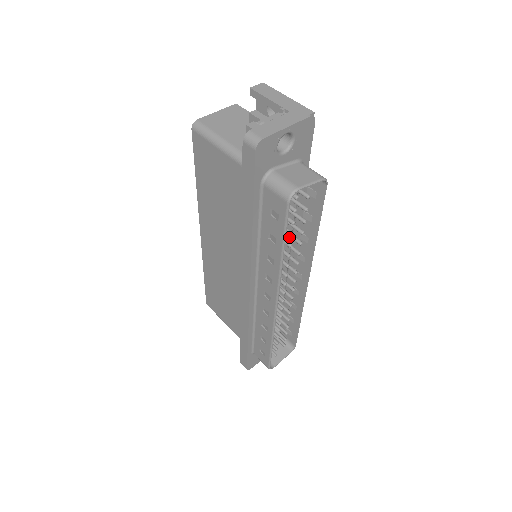
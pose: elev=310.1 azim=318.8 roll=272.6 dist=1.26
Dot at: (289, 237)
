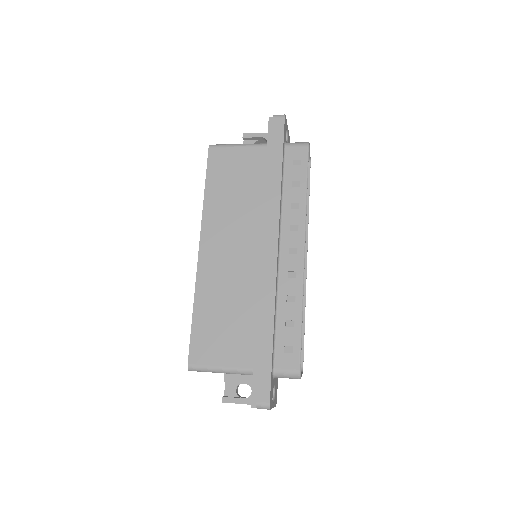
Dot at: occluded
